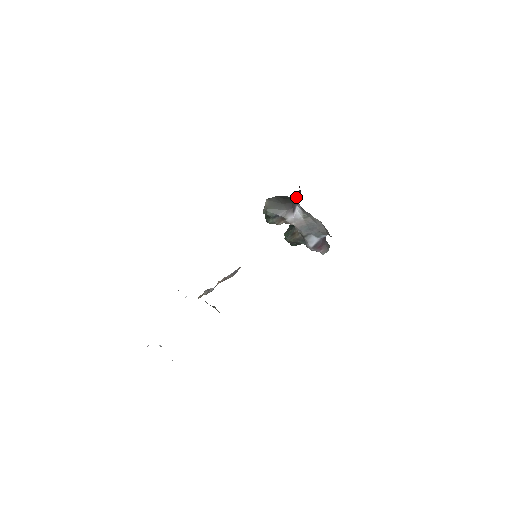
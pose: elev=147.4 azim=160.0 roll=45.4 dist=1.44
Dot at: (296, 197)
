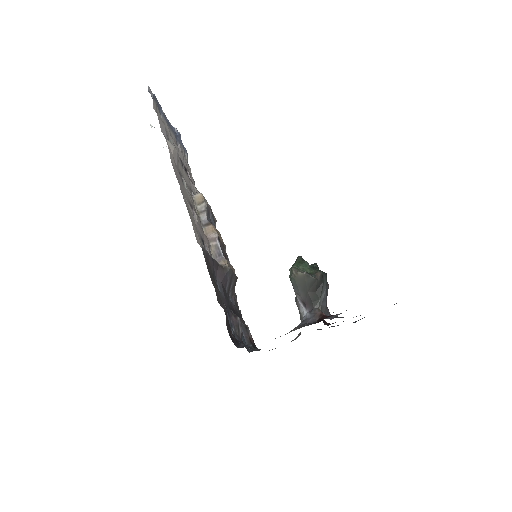
Dot at: (322, 304)
